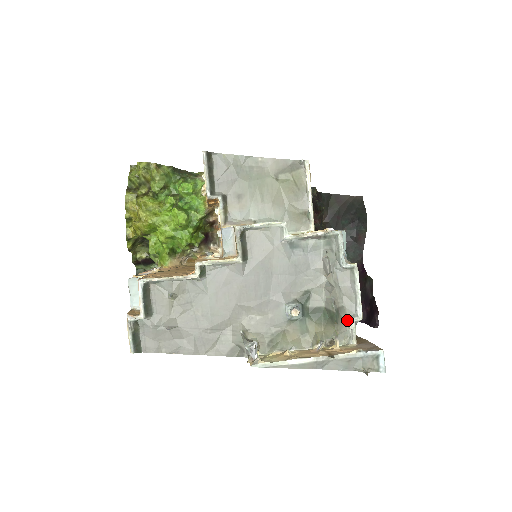
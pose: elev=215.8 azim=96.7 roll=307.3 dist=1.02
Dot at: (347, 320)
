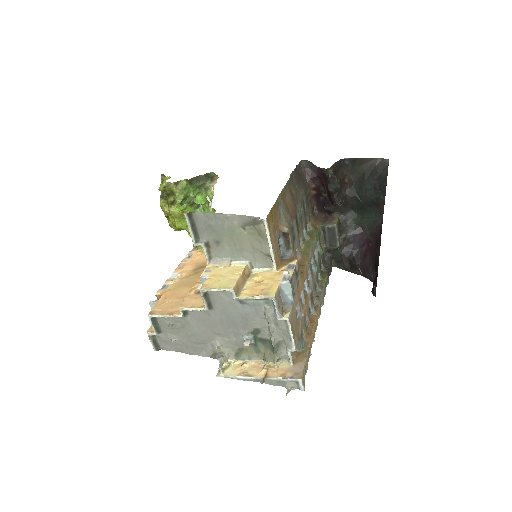
Dot at: (286, 349)
